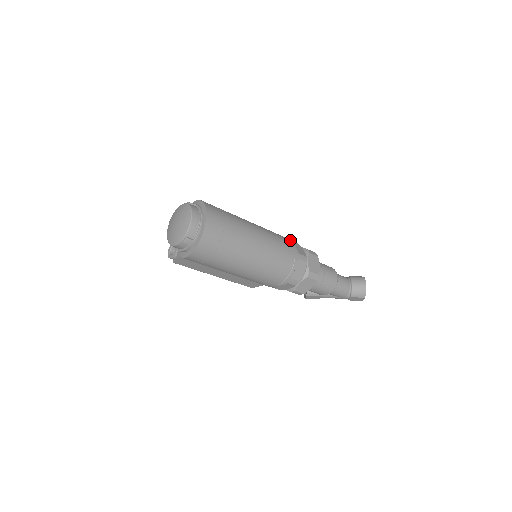
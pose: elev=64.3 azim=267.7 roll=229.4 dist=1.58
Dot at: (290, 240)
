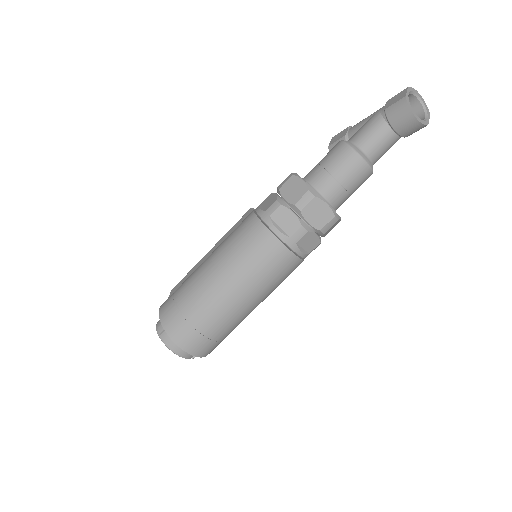
Dot at: (267, 222)
